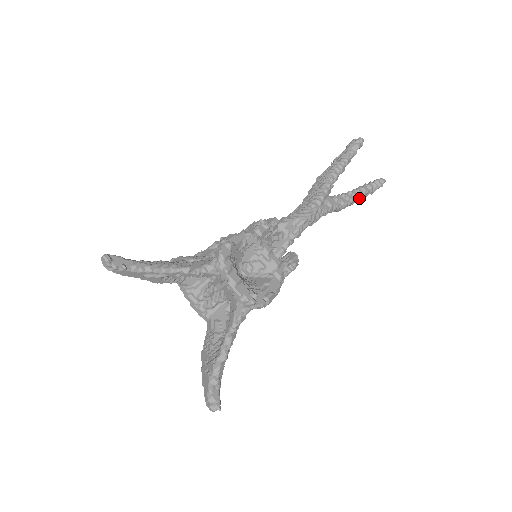
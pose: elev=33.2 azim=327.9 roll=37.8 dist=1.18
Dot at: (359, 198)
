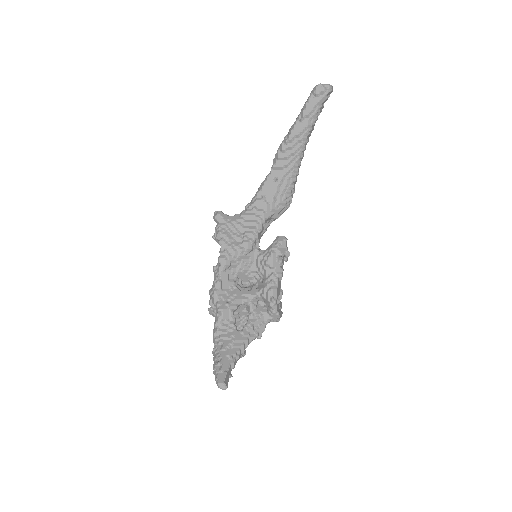
Dot at: occluded
